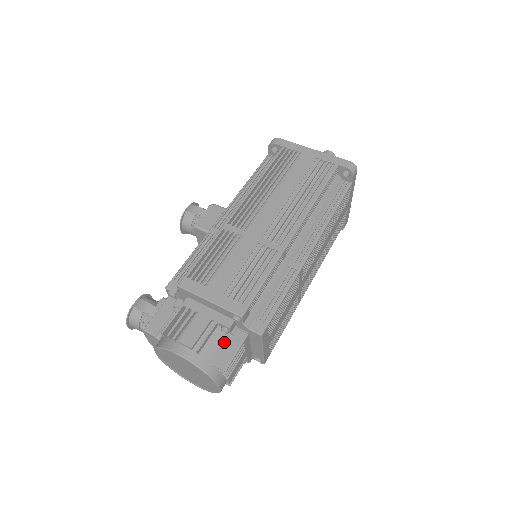
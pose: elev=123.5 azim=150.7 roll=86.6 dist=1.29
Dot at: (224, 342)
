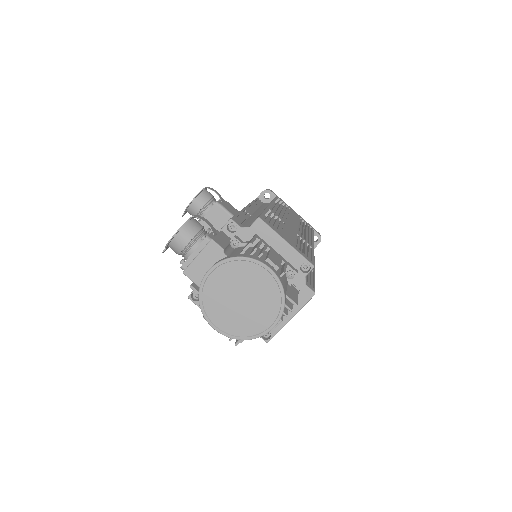
Dot at: (287, 285)
